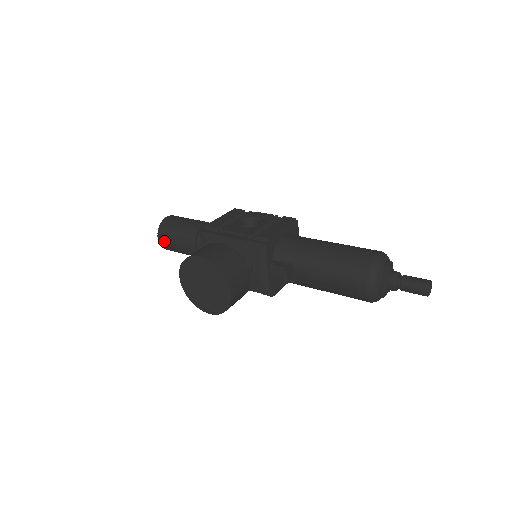
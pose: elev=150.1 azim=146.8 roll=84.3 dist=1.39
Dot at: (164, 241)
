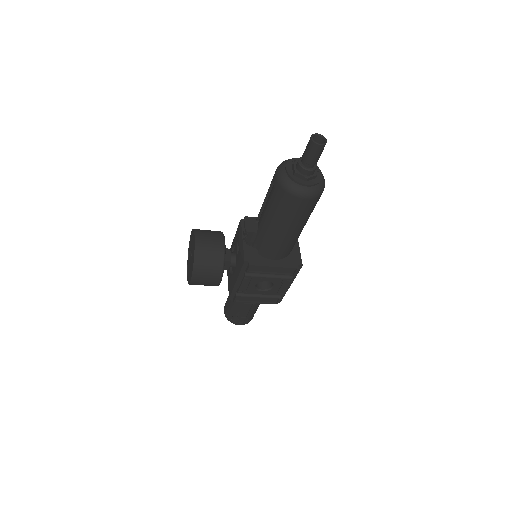
Dot at: (225, 308)
